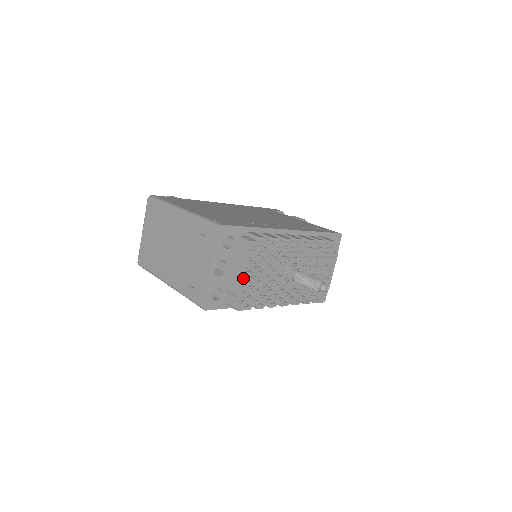
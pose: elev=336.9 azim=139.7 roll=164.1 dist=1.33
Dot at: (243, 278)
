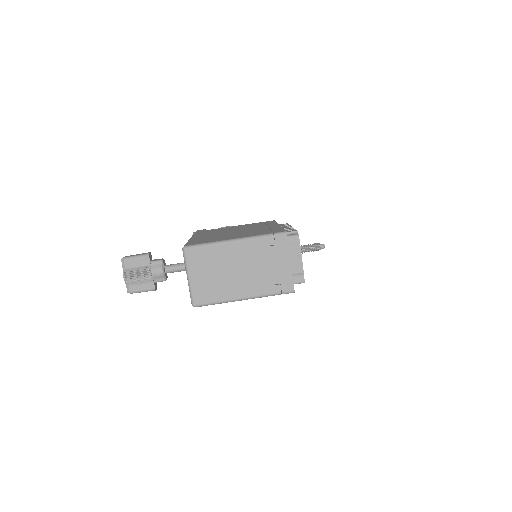
Dot at: occluded
